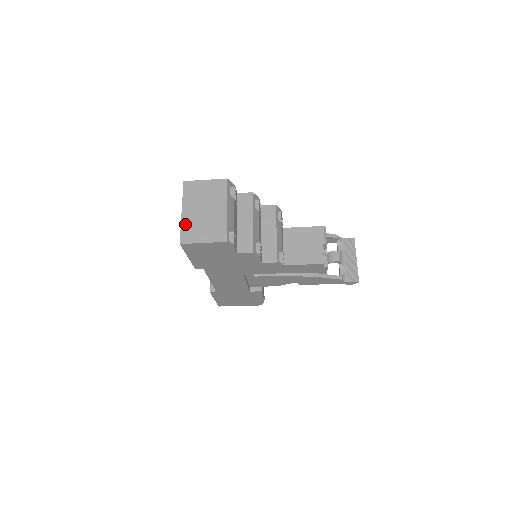
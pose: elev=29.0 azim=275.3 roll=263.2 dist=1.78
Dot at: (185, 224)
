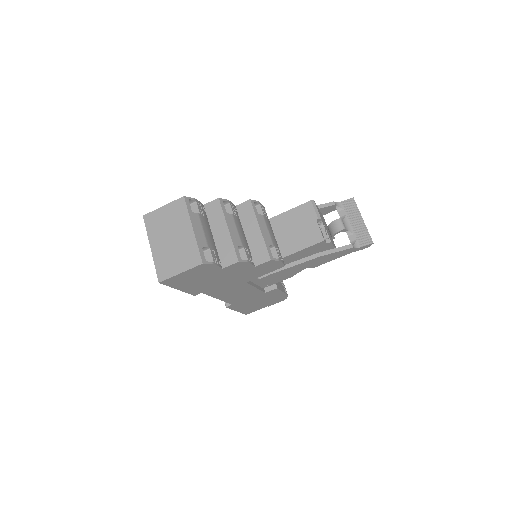
Dot at: (157, 260)
